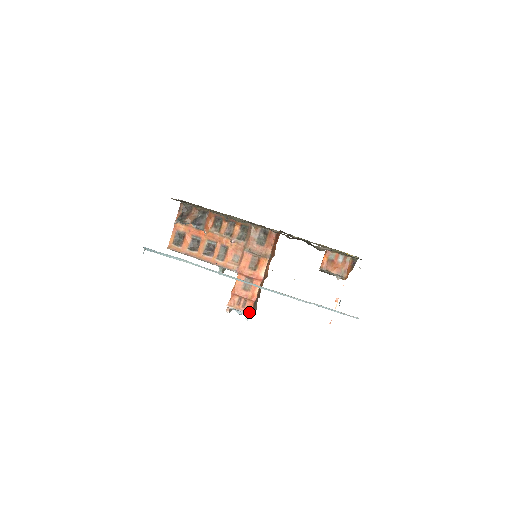
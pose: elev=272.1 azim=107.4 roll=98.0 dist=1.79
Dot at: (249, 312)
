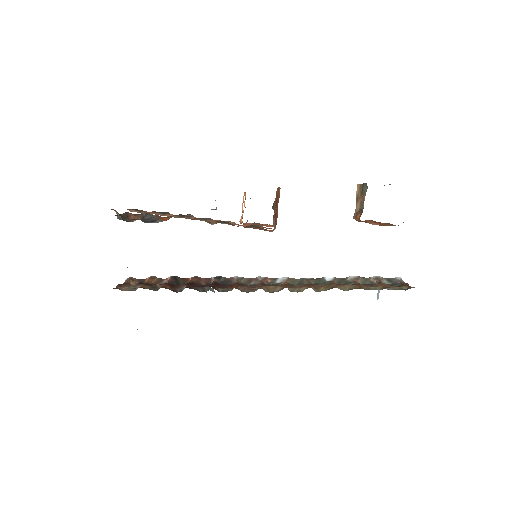
Dot at: occluded
